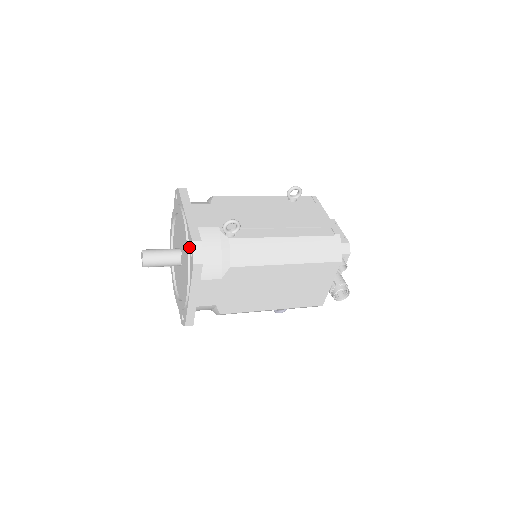
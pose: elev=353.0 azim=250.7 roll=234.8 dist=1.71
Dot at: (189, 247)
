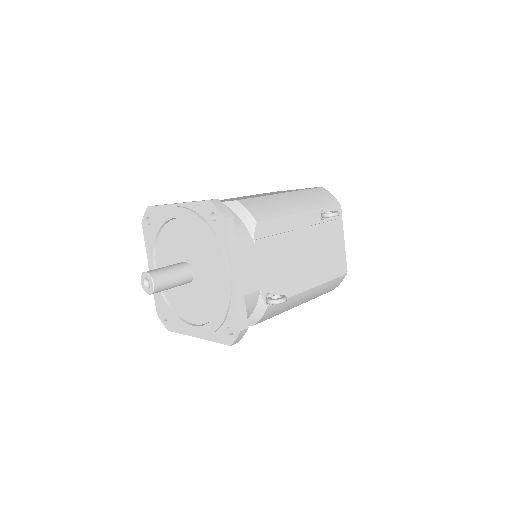
Dot at: (227, 319)
